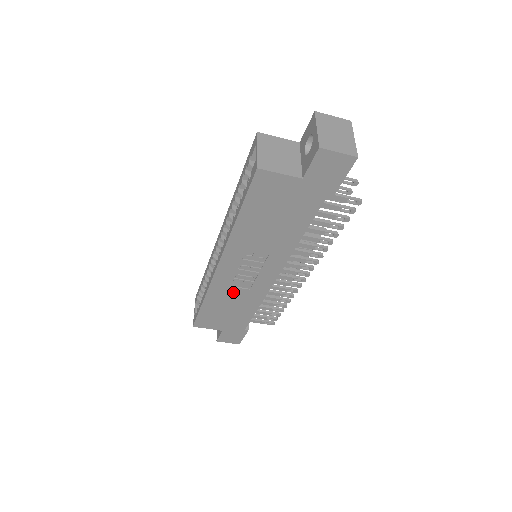
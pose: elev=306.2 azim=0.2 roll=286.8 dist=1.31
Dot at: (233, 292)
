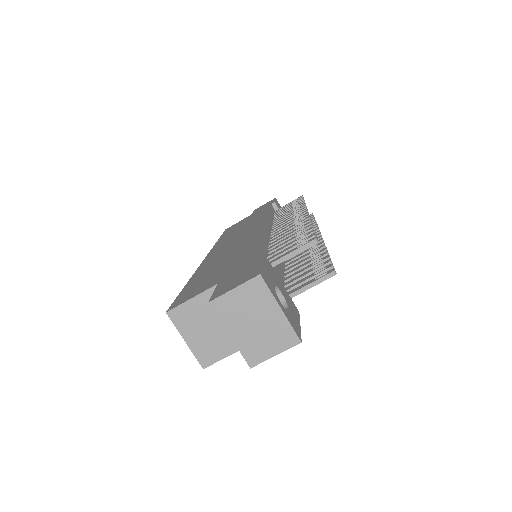
Dot at: occluded
